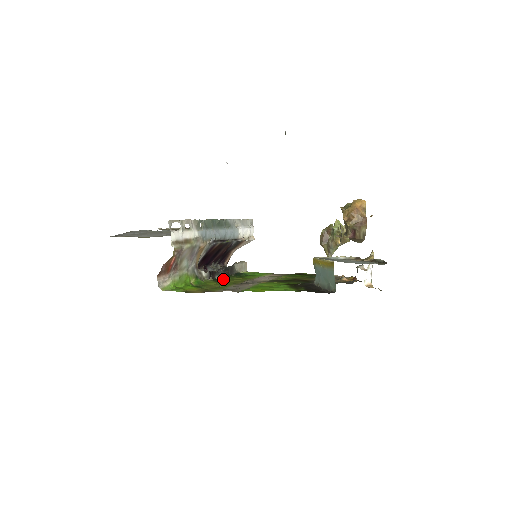
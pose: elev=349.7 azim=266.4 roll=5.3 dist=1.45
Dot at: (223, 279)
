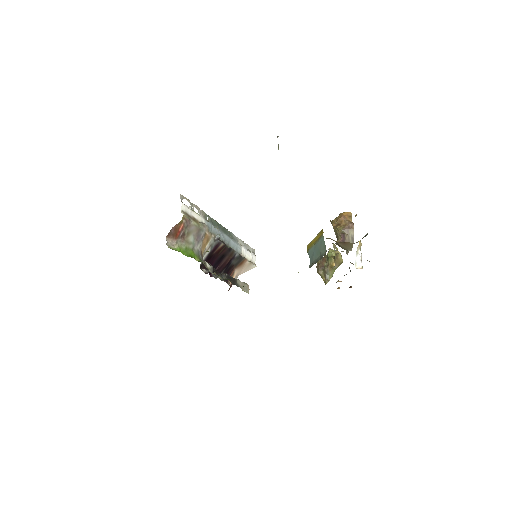
Dot at: occluded
